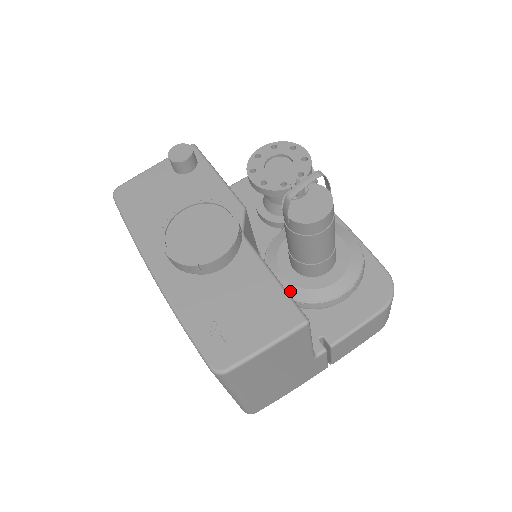
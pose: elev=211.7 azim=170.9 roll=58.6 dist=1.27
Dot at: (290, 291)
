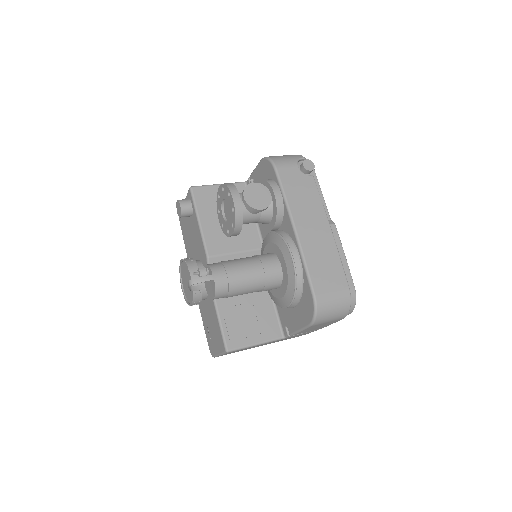
Dot at: (268, 291)
